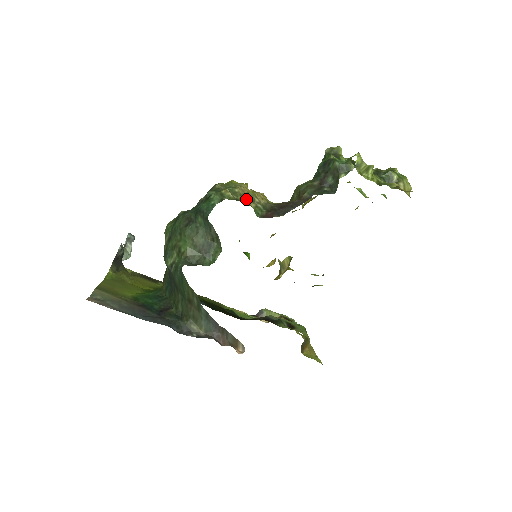
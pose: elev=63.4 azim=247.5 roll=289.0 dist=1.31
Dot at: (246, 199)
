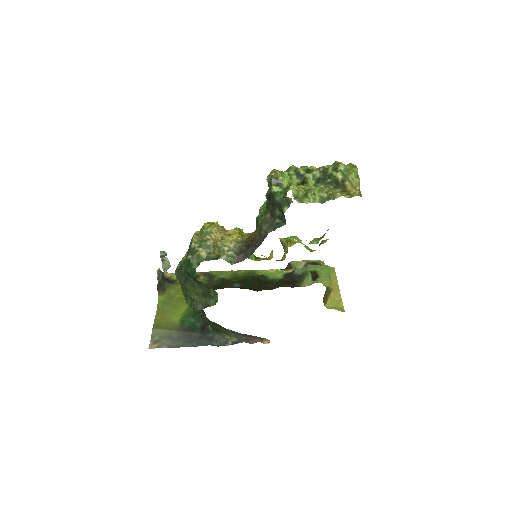
Dot at: (217, 252)
